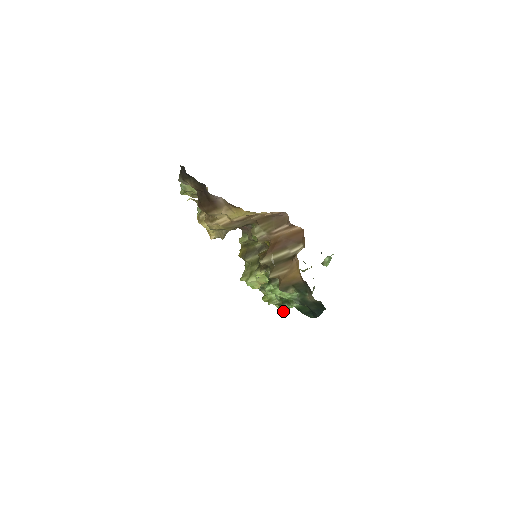
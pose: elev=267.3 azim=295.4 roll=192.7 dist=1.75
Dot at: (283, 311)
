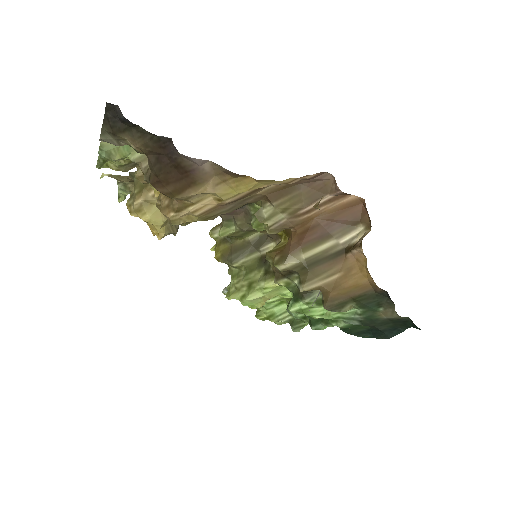
Dot at: (298, 330)
